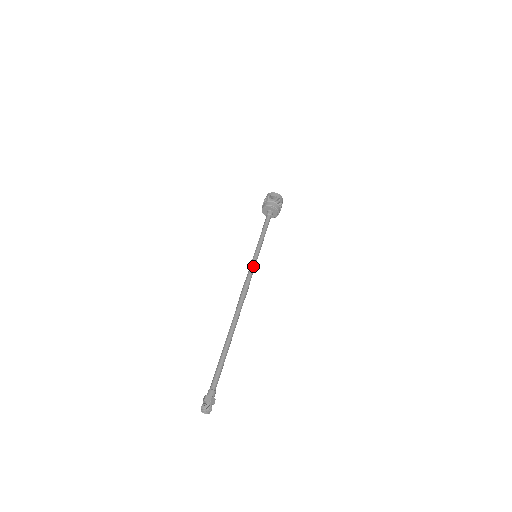
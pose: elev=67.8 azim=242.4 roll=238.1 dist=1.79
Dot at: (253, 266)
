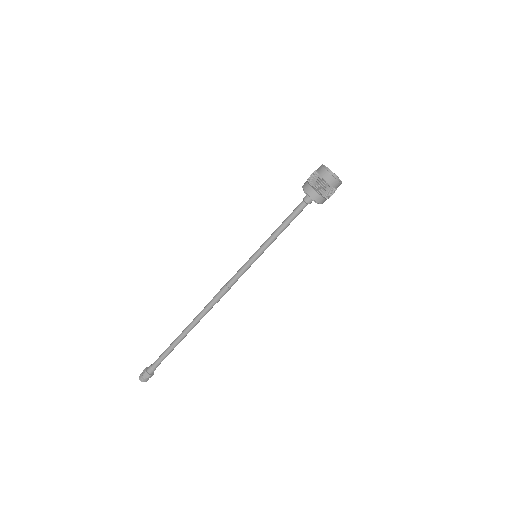
Dot at: (244, 271)
